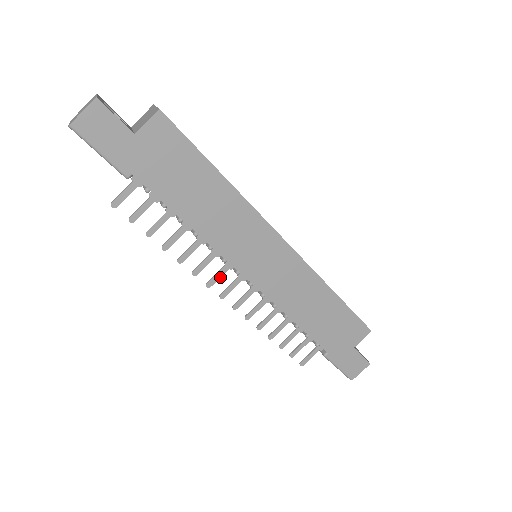
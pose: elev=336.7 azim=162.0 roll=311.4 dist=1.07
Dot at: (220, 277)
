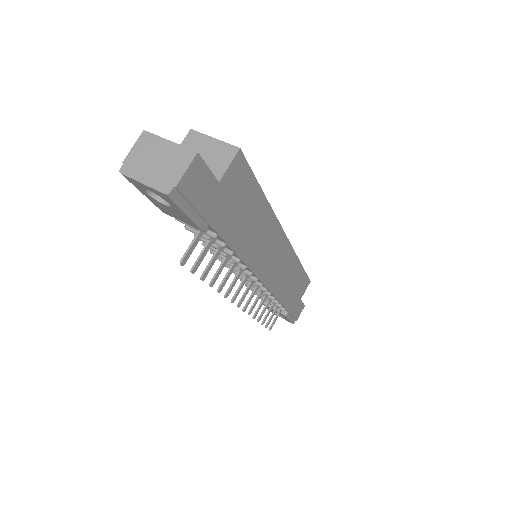
Dot at: occluded
